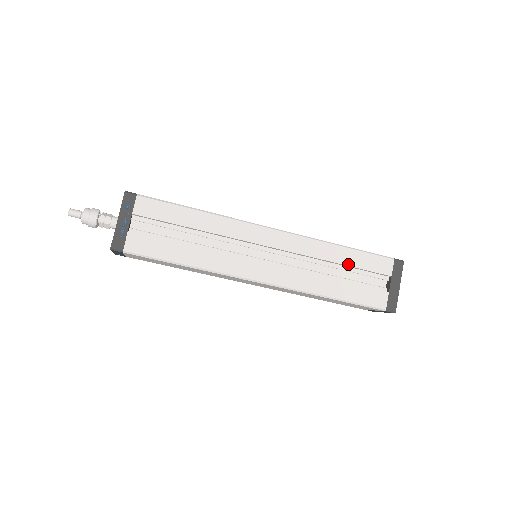
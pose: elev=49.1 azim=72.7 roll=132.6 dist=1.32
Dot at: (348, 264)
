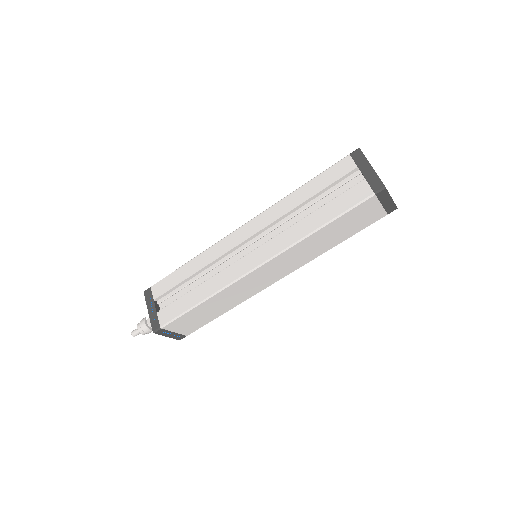
Dot at: (314, 194)
